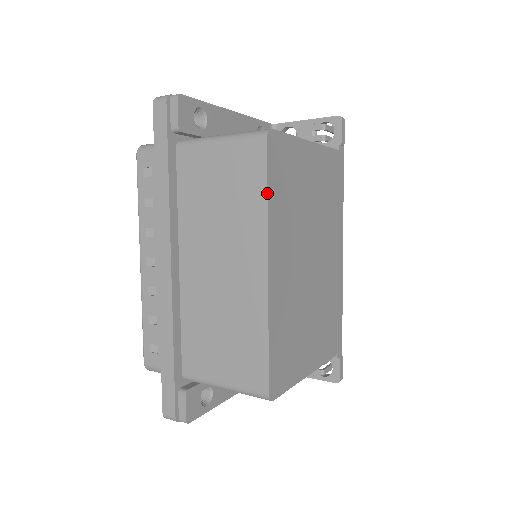
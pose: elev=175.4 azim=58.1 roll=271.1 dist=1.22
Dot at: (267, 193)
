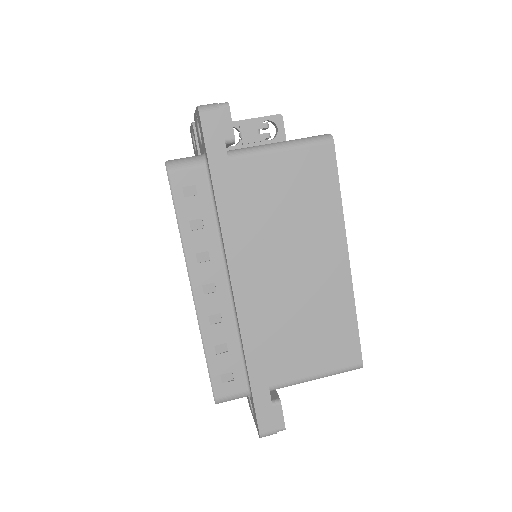
Dot at: (340, 192)
